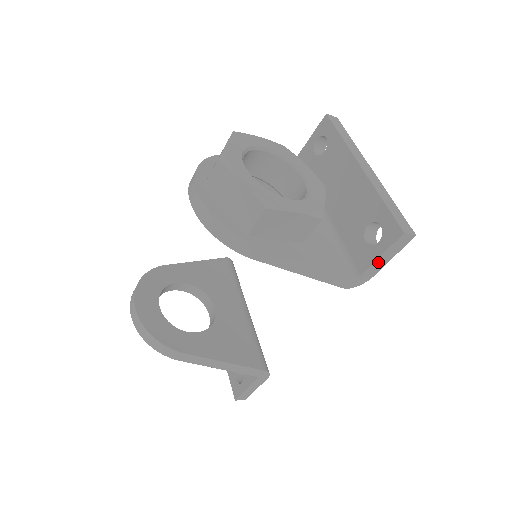
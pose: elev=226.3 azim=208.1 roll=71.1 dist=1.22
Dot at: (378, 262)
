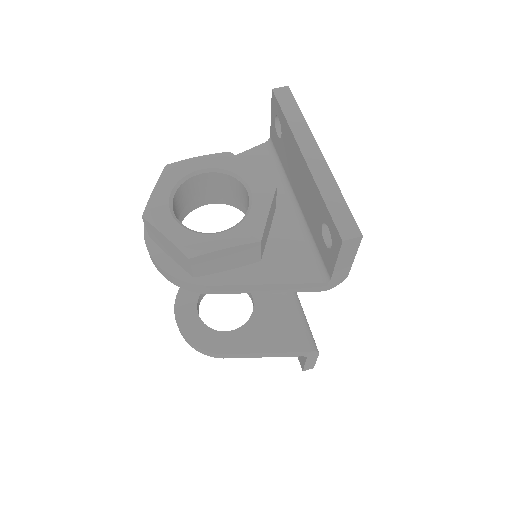
Dot at: (339, 266)
